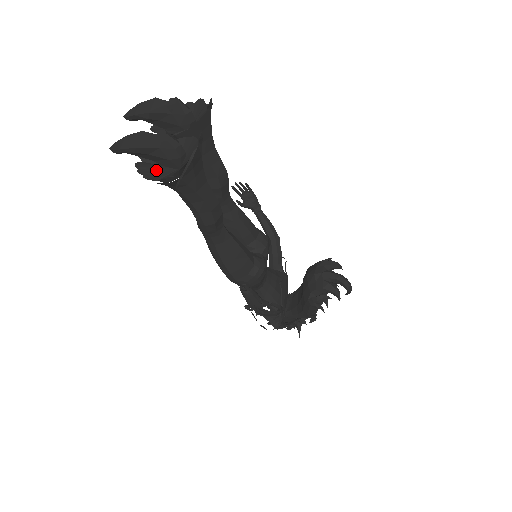
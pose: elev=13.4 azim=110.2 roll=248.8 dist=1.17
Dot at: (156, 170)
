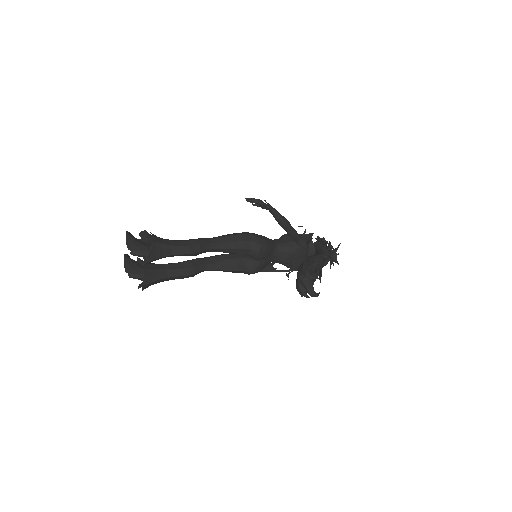
Dot at: occluded
